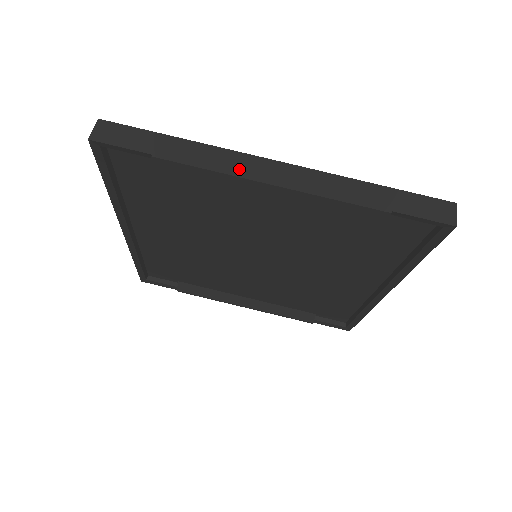
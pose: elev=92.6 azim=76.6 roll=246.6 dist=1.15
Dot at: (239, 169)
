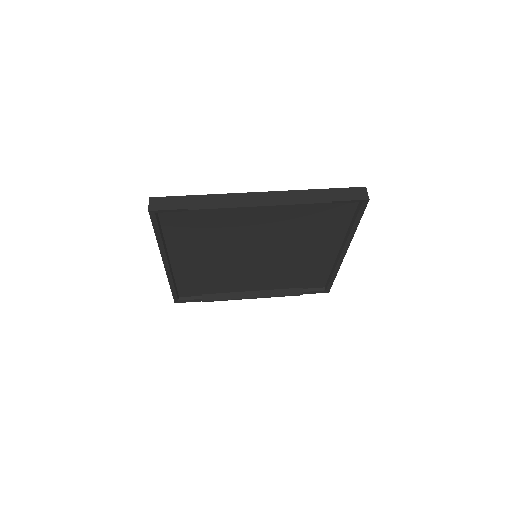
Dot at: (240, 203)
